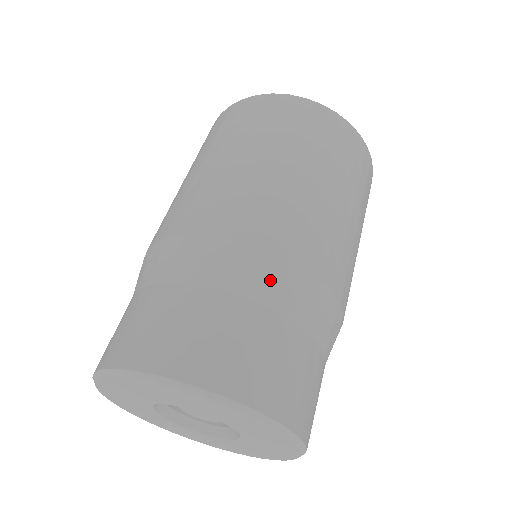
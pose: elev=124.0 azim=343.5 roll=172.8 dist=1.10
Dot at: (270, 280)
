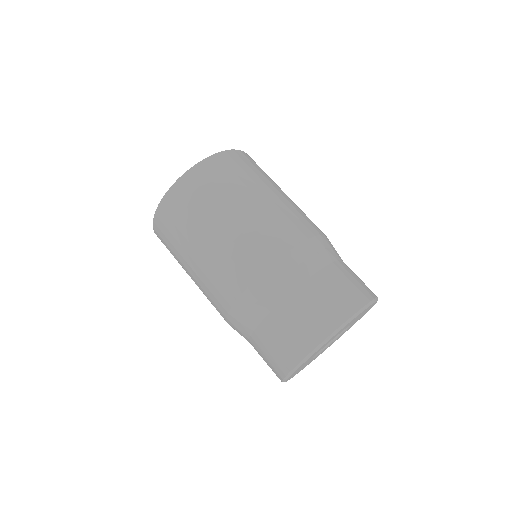
Dot at: (286, 276)
